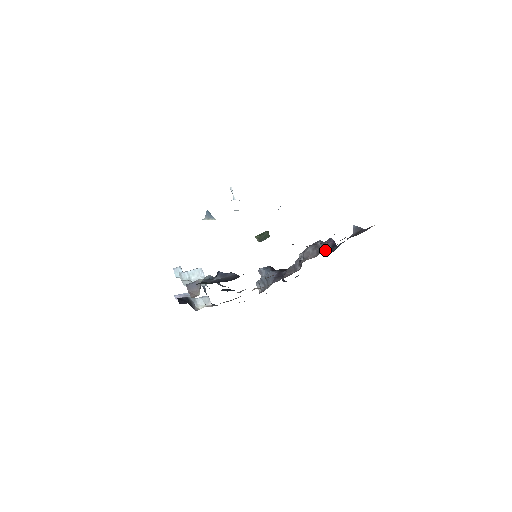
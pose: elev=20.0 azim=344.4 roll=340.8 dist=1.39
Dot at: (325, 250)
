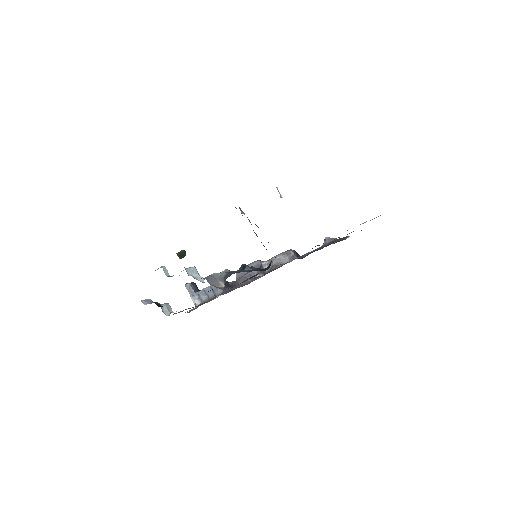
Dot at: (296, 257)
